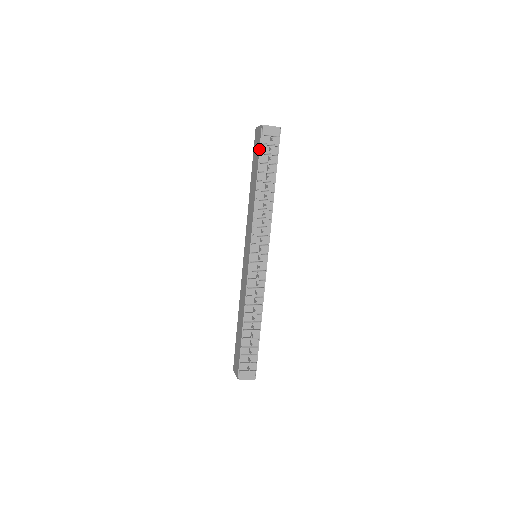
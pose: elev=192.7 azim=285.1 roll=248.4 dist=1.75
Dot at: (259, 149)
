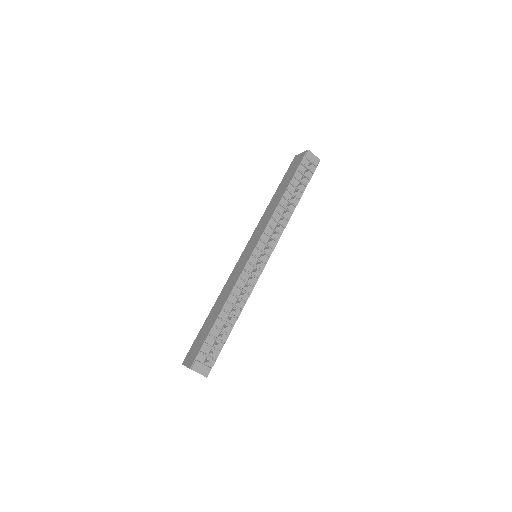
Dot at: (298, 166)
